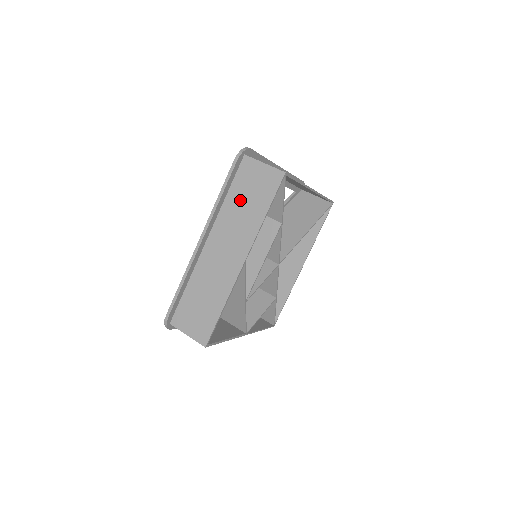
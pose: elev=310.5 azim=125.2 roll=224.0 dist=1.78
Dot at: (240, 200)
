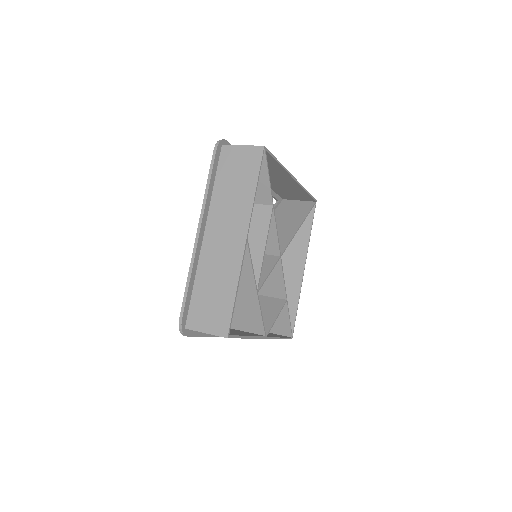
Dot at: (228, 185)
